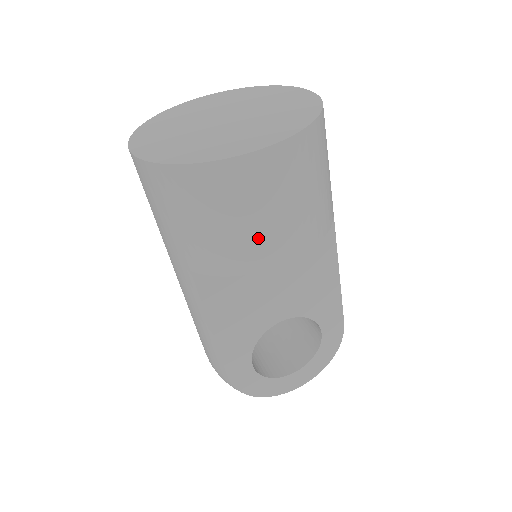
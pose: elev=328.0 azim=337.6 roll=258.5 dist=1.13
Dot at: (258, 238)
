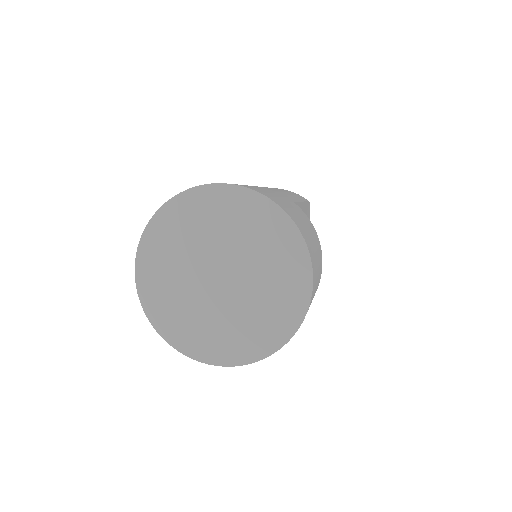
Dot at: occluded
